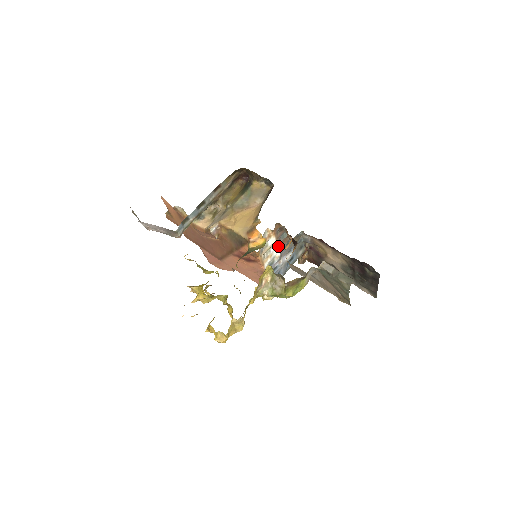
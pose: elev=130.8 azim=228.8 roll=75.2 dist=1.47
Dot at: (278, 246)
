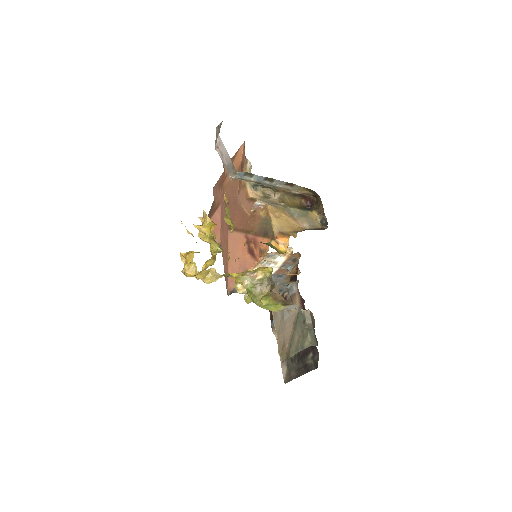
Dot at: (277, 268)
